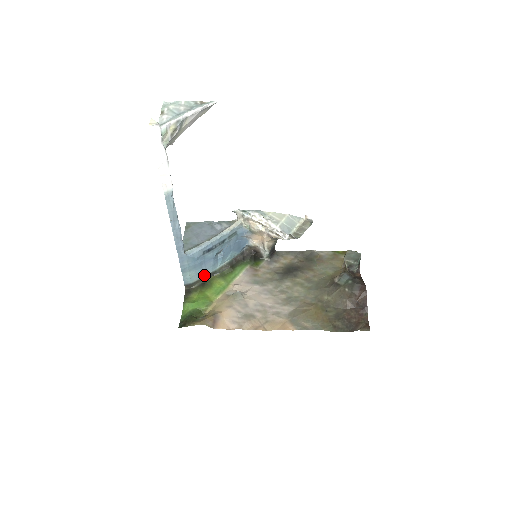
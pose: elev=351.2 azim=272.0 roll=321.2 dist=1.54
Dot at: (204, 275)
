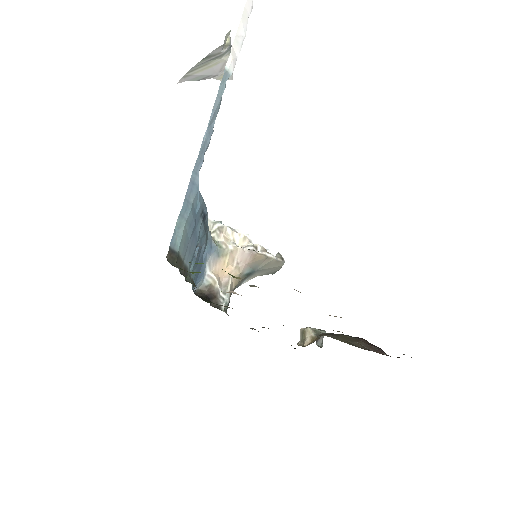
Dot at: (184, 261)
